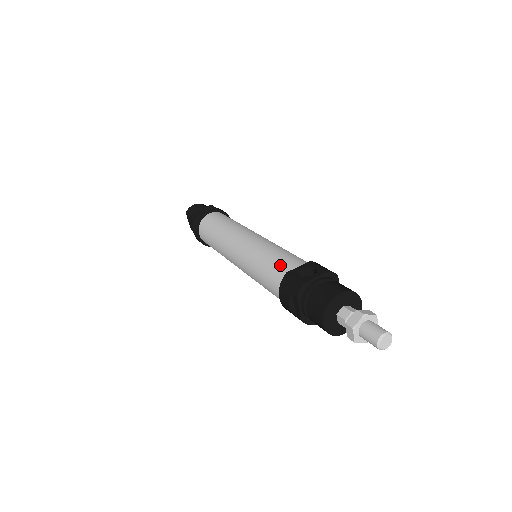
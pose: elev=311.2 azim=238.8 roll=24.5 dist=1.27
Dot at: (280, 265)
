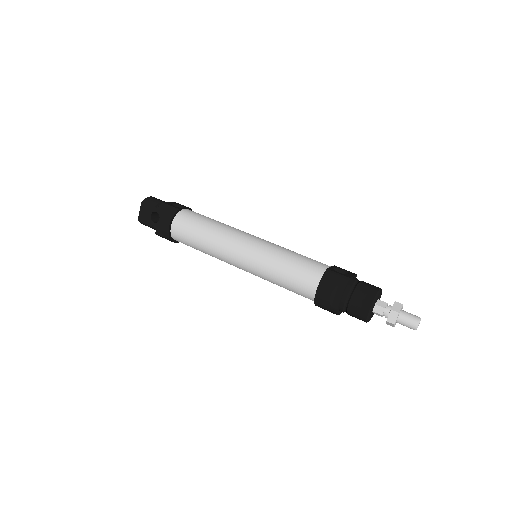
Dot at: (313, 263)
